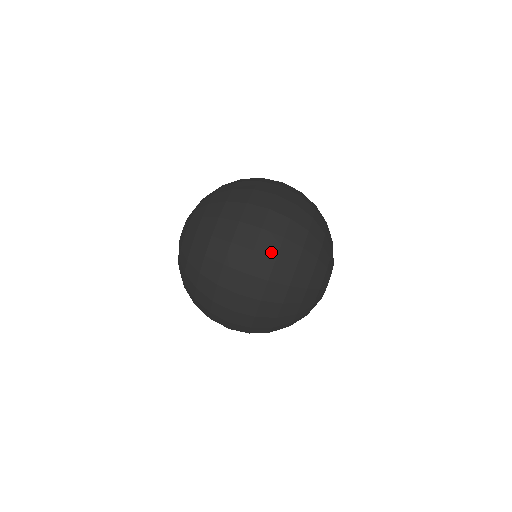
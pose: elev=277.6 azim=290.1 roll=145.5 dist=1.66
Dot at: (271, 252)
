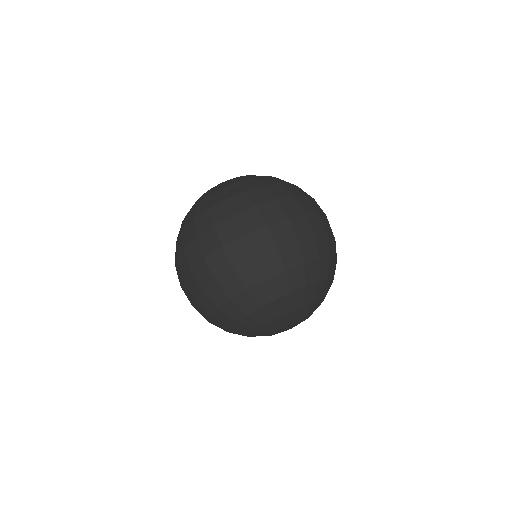
Dot at: (299, 232)
